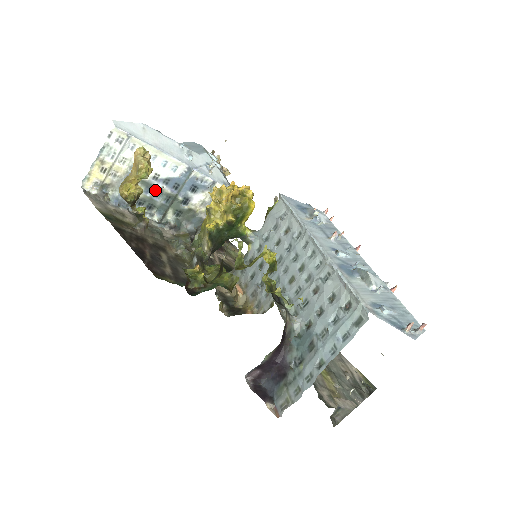
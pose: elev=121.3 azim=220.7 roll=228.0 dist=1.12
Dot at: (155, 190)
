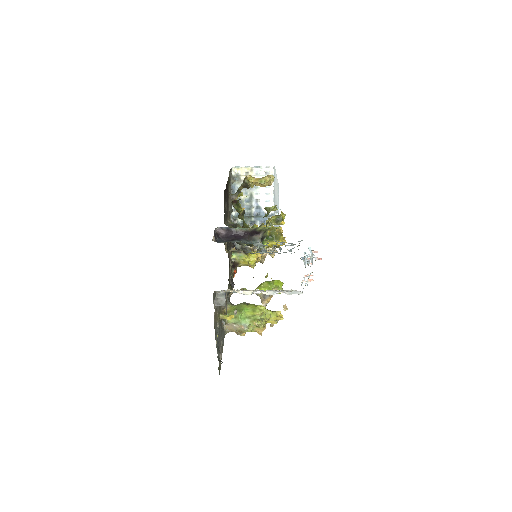
Dot at: (250, 204)
